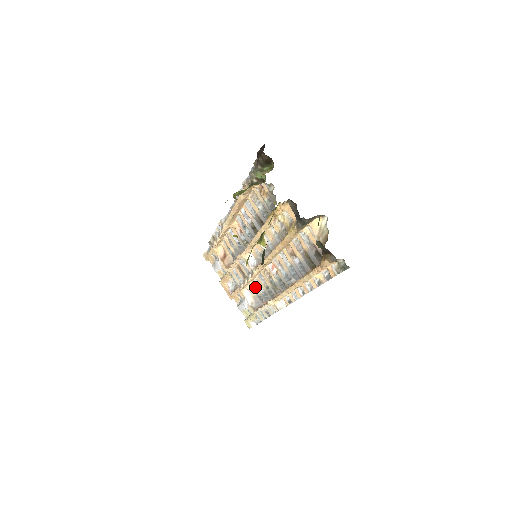
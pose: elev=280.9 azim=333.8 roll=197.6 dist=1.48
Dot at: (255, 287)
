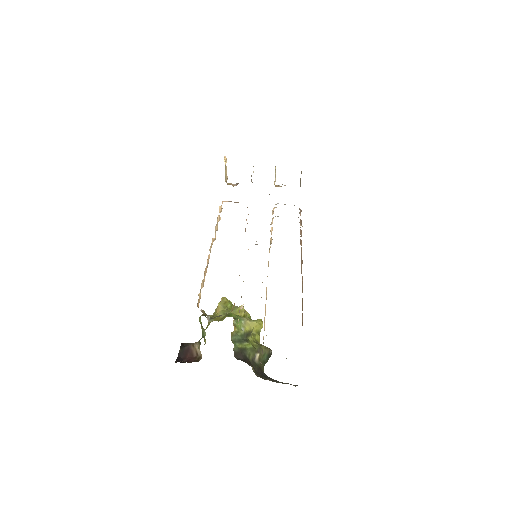
Dot at: occluded
